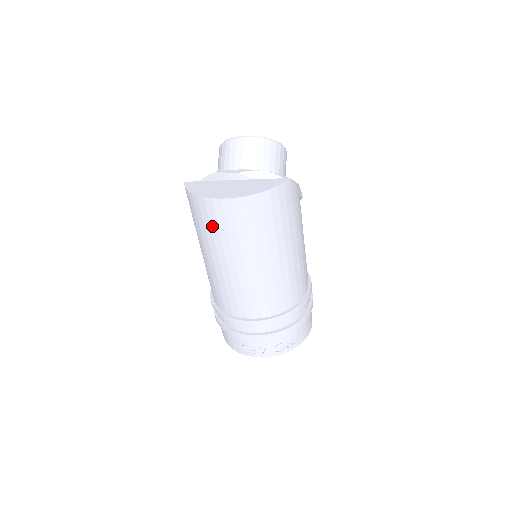
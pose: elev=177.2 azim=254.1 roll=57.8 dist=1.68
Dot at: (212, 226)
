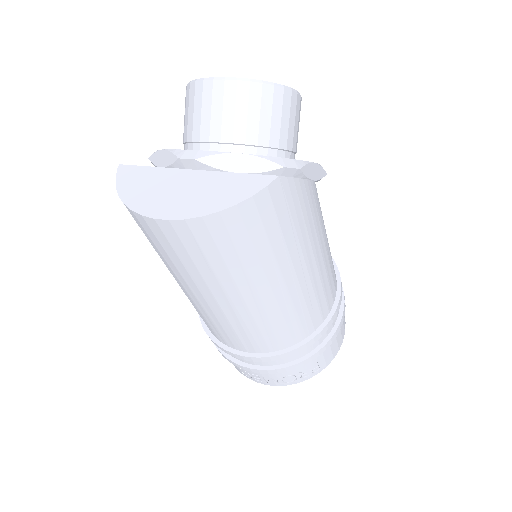
Dot at: (158, 247)
